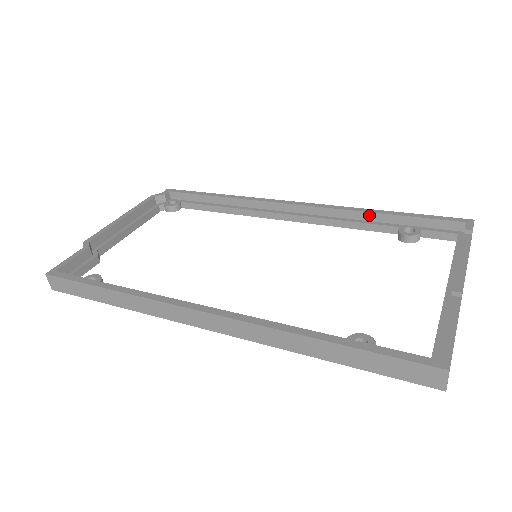
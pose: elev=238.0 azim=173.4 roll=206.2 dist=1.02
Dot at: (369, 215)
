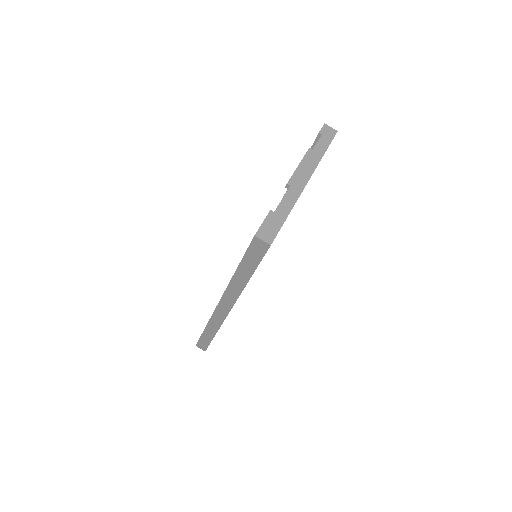
Dot at: occluded
